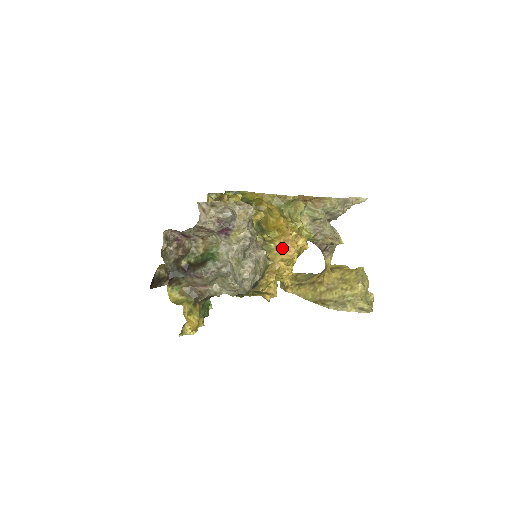
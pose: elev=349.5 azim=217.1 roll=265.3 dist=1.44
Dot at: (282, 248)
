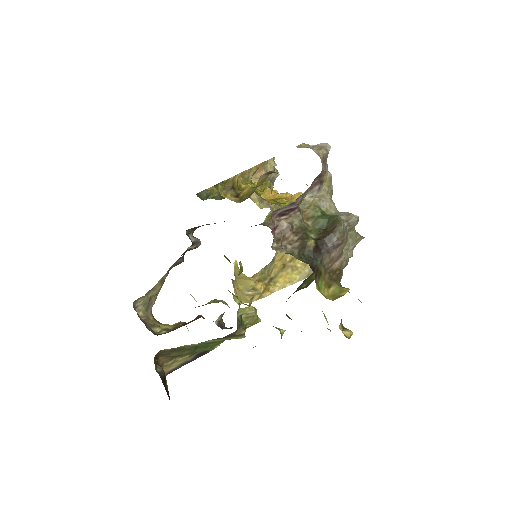
Dot at: occluded
